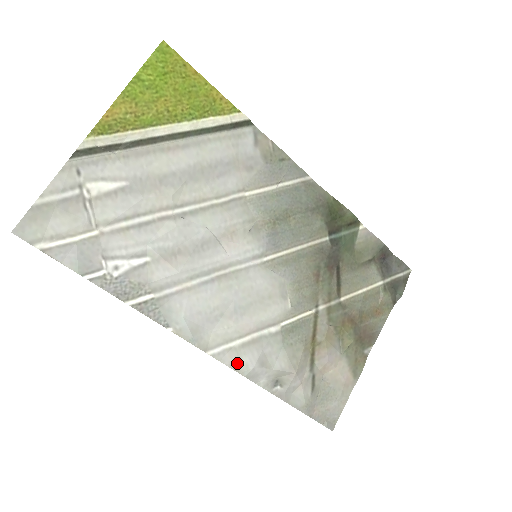
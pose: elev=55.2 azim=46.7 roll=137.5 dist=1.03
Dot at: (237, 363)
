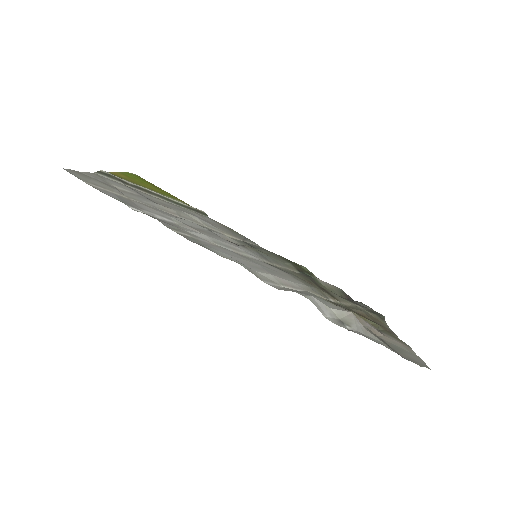
Dot at: occluded
